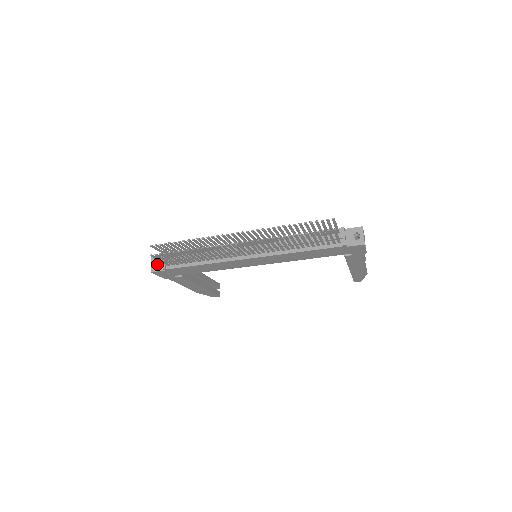
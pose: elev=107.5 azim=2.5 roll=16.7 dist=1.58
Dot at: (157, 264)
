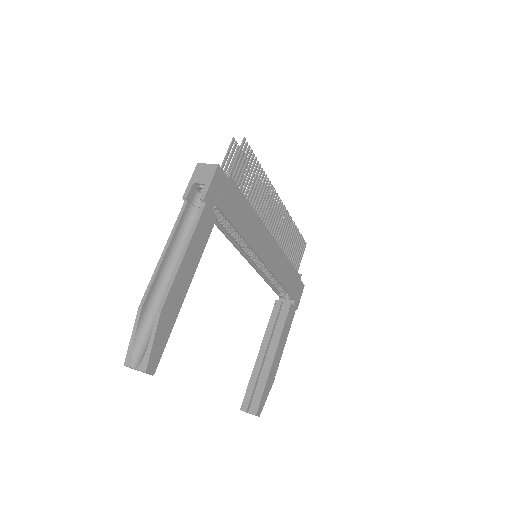
Dot at: (206, 173)
